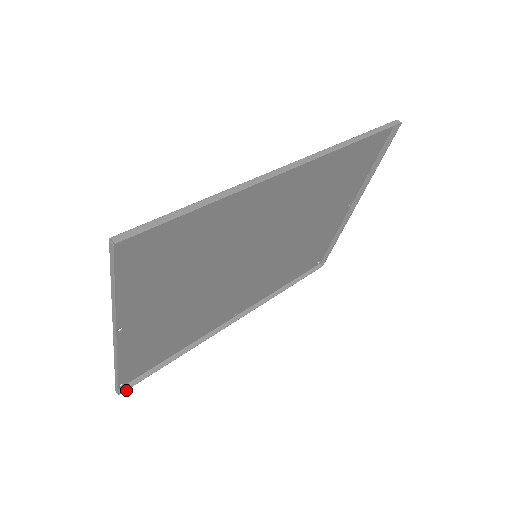
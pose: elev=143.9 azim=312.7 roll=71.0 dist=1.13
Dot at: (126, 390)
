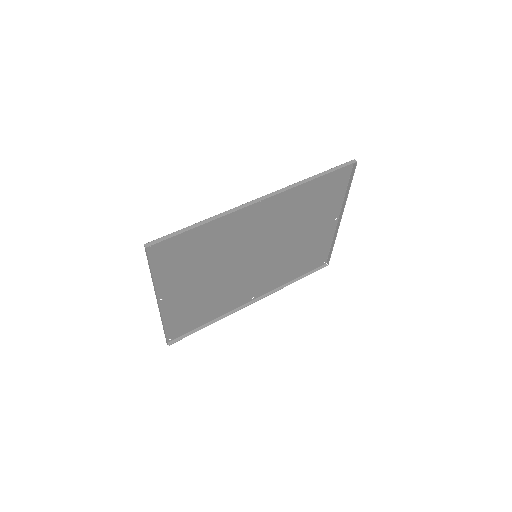
Dot at: (173, 343)
